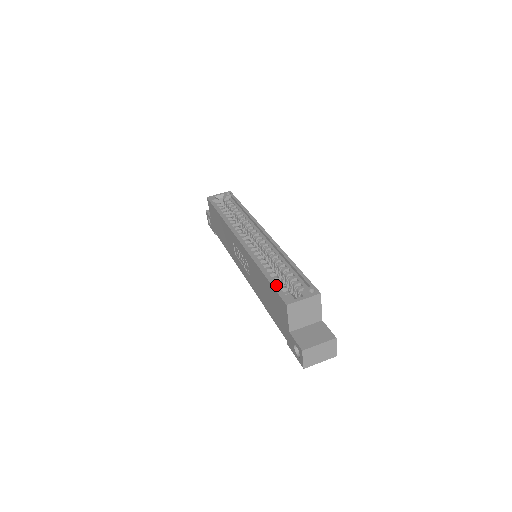
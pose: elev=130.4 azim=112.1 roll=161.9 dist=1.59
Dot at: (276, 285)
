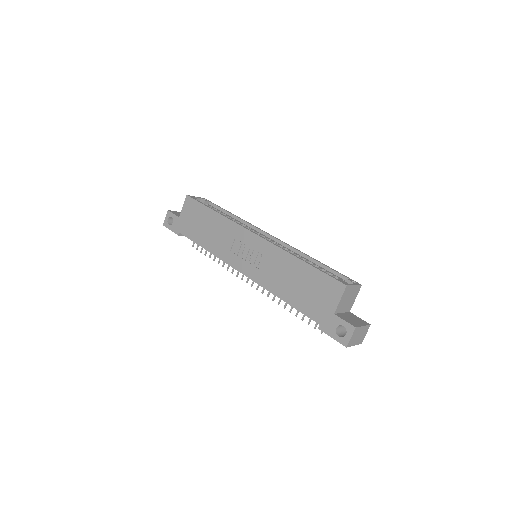
Dot at: (320, 272)
